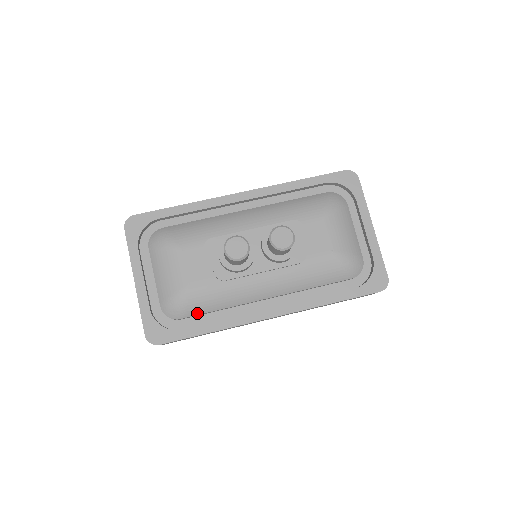
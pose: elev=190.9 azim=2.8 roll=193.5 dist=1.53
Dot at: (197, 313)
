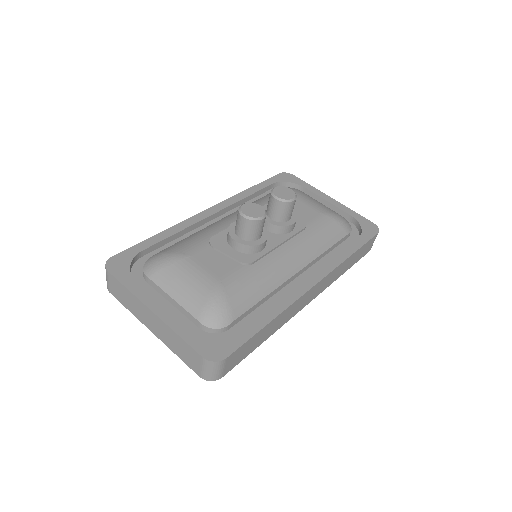
Dot at: (244, 310)
